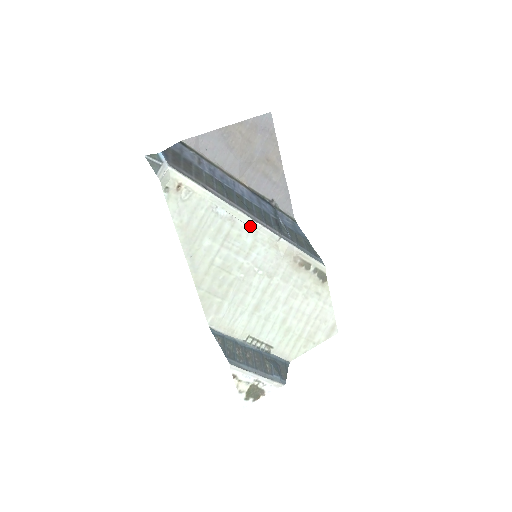
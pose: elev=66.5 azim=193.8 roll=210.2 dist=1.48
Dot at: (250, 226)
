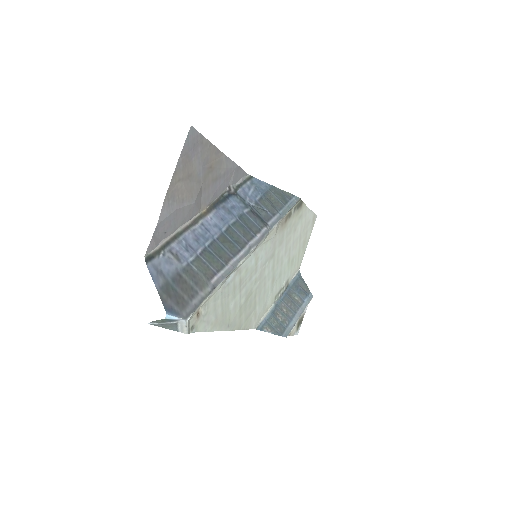
Dot at: (250, 255)
